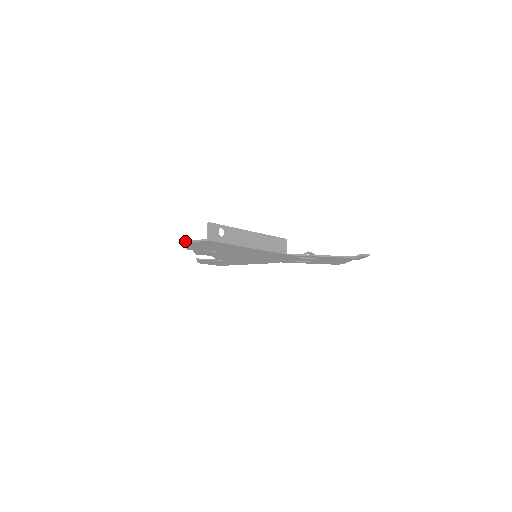
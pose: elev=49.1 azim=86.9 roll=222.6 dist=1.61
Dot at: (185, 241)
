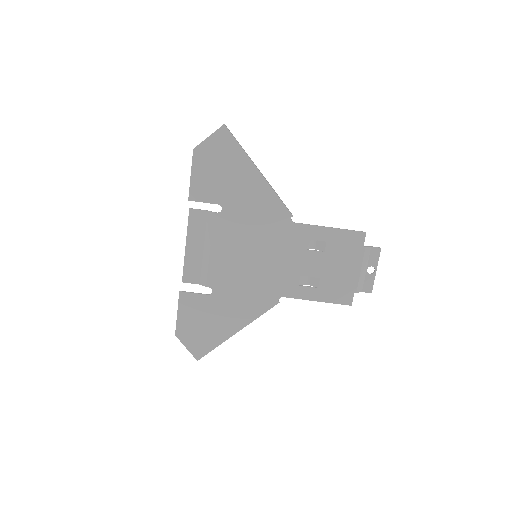
Dot at: (198, 145)
